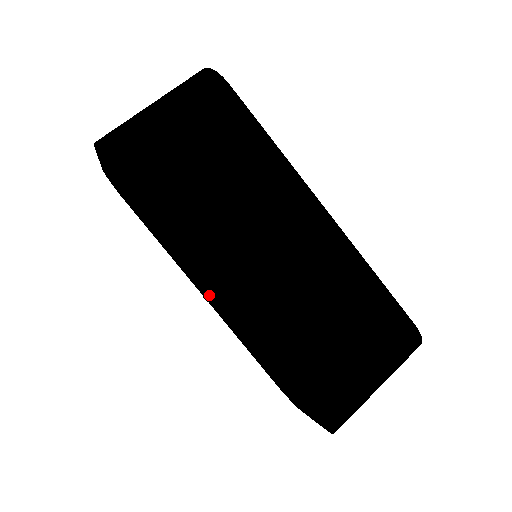
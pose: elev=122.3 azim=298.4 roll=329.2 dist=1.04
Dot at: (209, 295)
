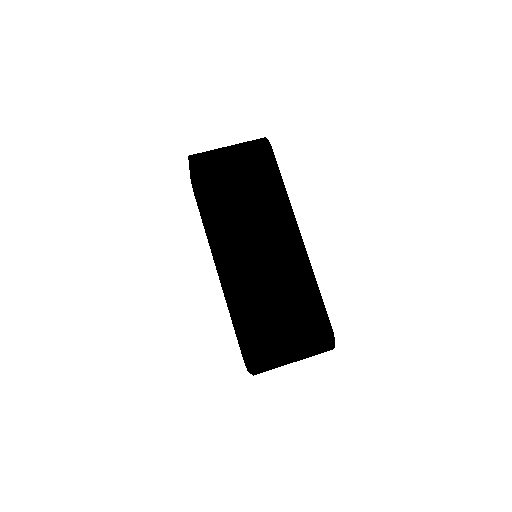
Dot at: (222, 276)
